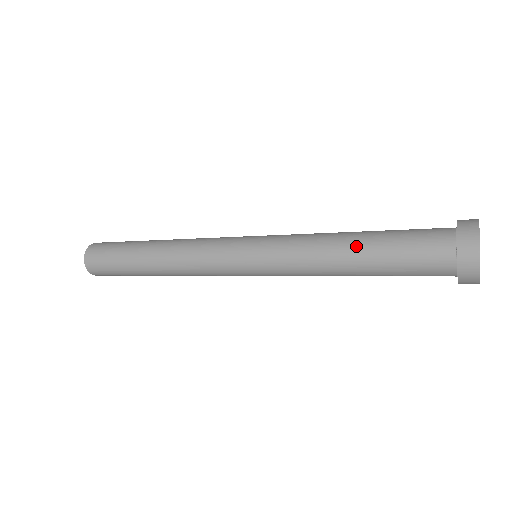
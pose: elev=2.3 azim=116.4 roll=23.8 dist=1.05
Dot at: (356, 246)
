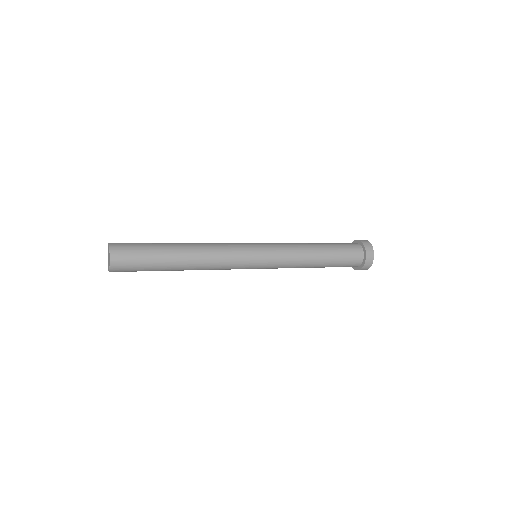
Dot at: (317, 243)
